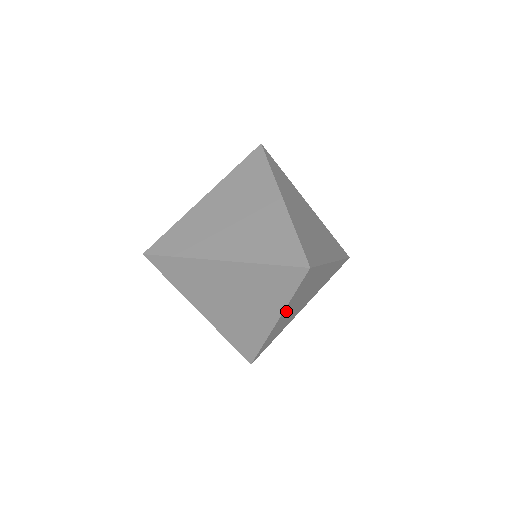
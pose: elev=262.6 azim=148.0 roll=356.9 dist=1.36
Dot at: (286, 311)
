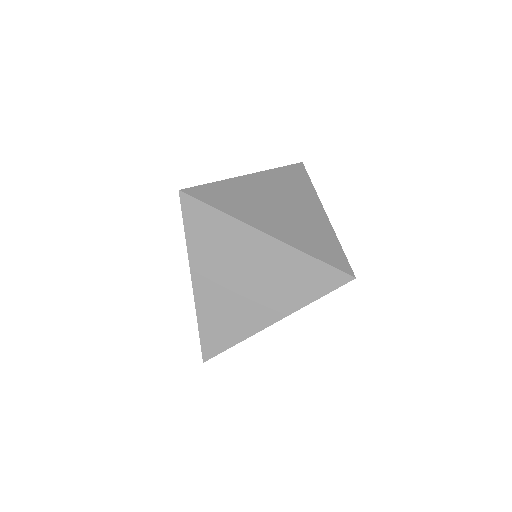
Dot at: occluded
